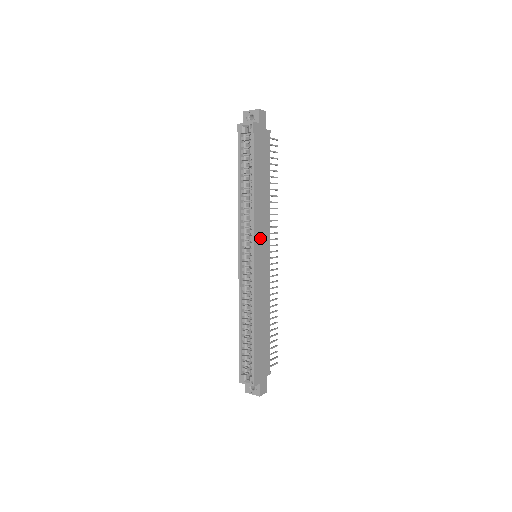
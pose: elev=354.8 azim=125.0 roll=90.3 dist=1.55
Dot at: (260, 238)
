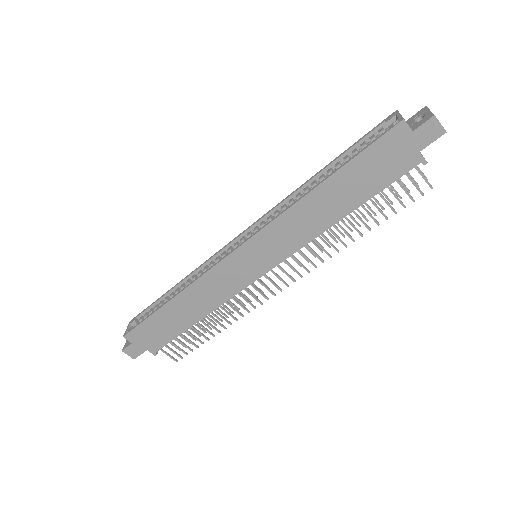
Dot at: (269, 242)
